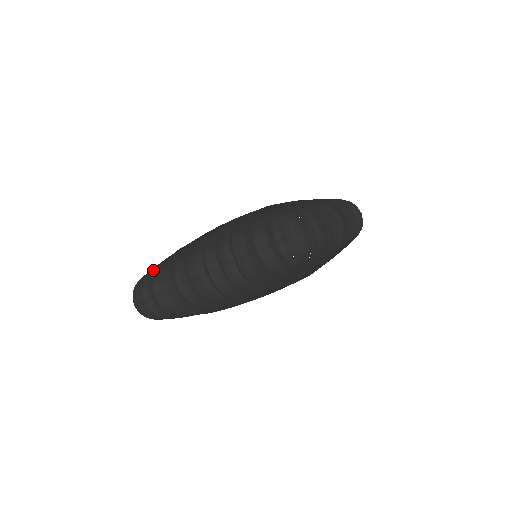
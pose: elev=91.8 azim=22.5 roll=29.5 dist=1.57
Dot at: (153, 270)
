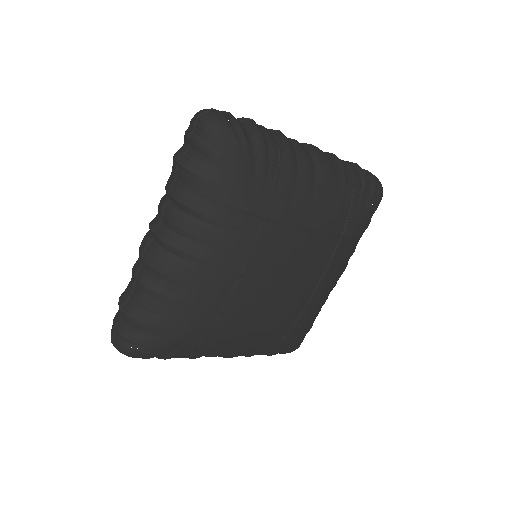
Dot at: occluded
